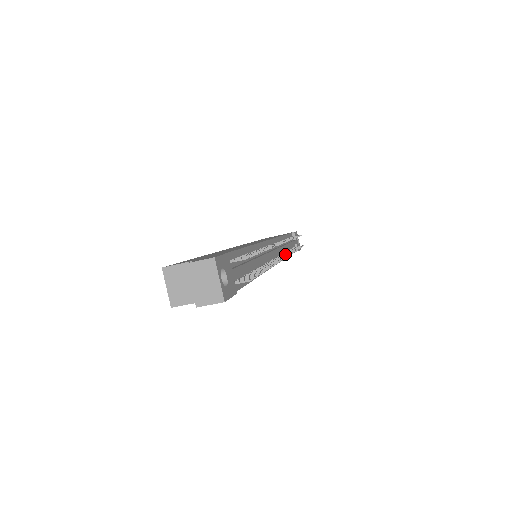
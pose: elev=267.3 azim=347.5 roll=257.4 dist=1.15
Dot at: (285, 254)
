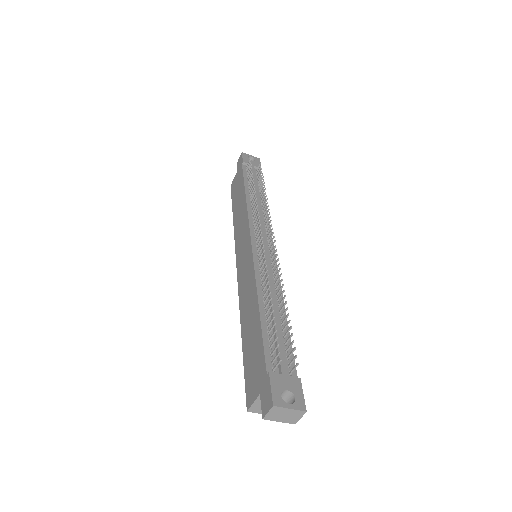
Dot at: (267, 221)
